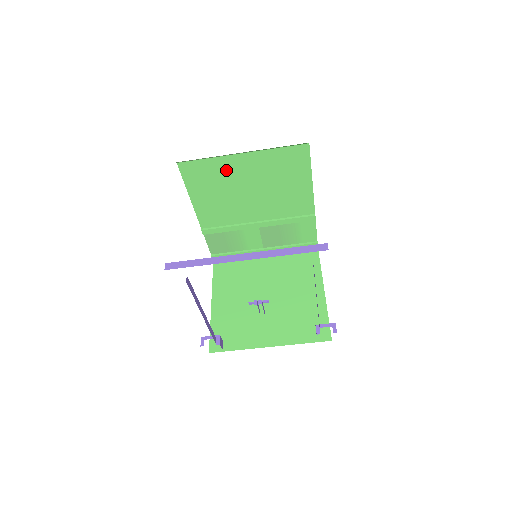
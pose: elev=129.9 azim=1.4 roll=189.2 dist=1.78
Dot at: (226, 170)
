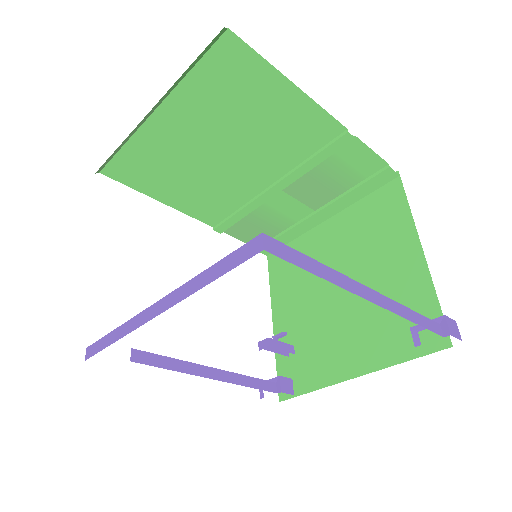
Dot at: (161, 145)
